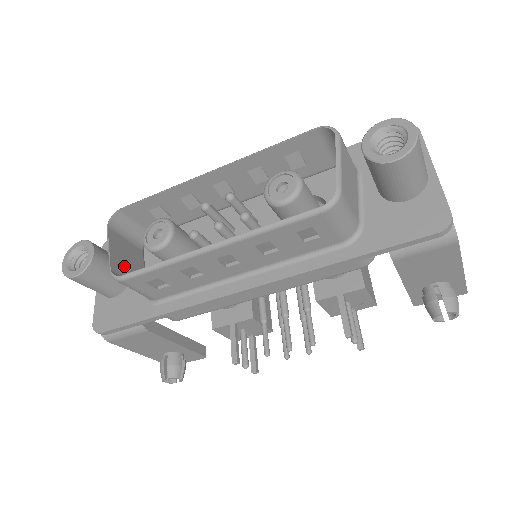
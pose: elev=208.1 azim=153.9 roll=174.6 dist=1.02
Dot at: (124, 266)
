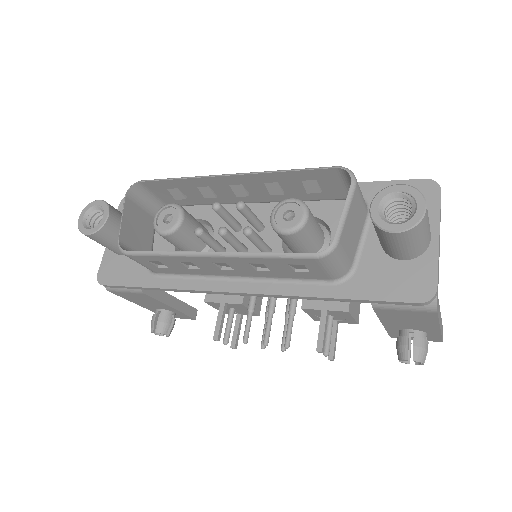
Dot at: (133, 236)
